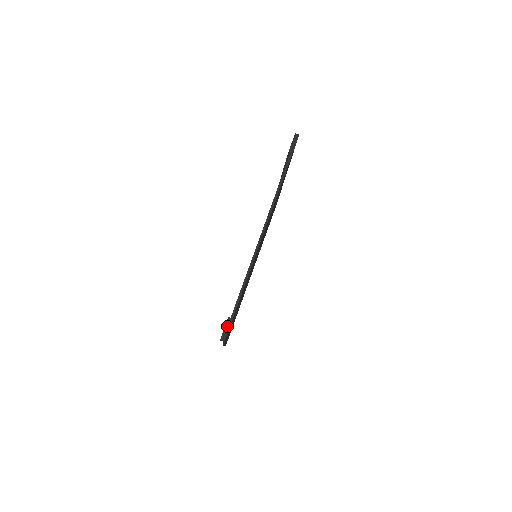
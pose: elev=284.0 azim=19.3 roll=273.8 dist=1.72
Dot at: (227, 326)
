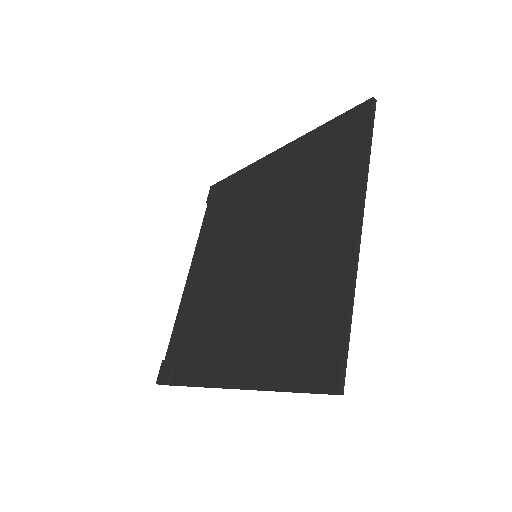
Dot at: (343, 370)
